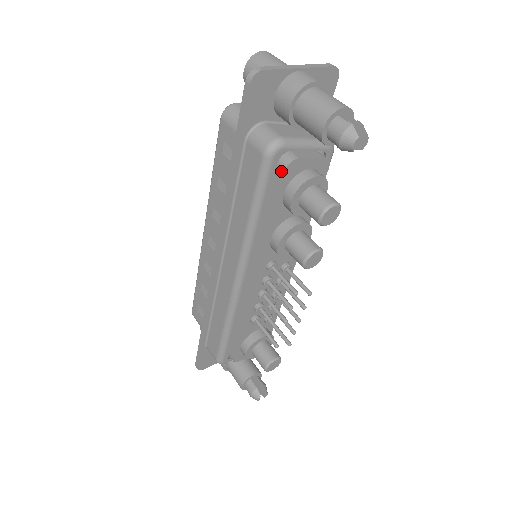
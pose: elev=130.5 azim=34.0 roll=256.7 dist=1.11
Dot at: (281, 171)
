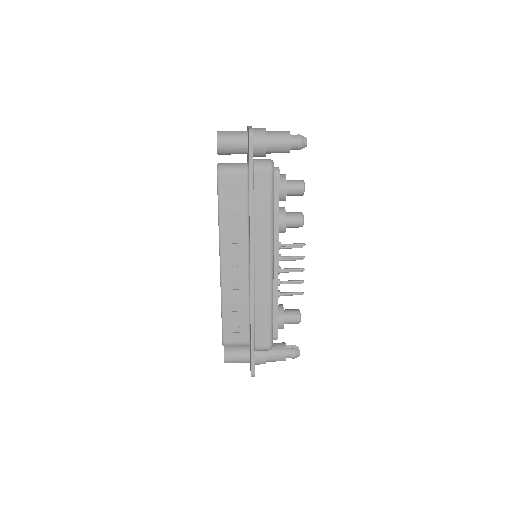
Dot at: (277, 176)
